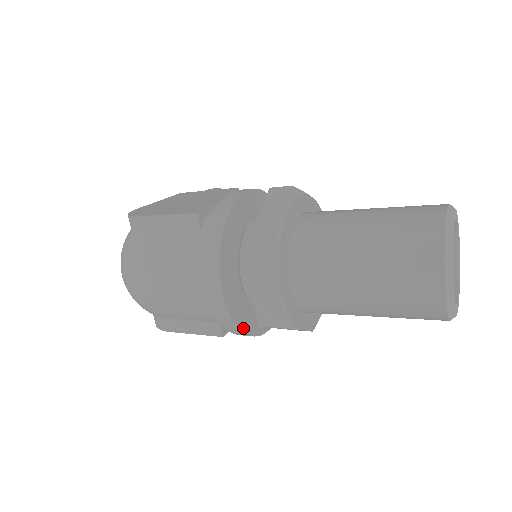
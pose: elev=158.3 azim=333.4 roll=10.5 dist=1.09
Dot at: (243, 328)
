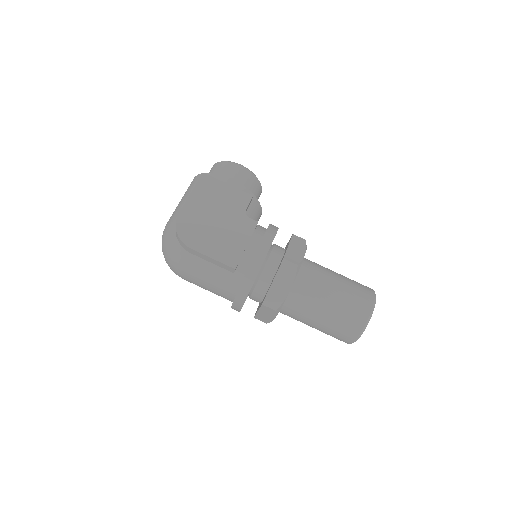
Dot at: occluded
